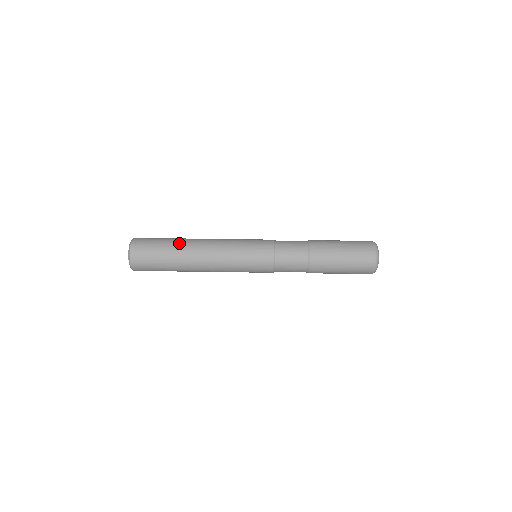
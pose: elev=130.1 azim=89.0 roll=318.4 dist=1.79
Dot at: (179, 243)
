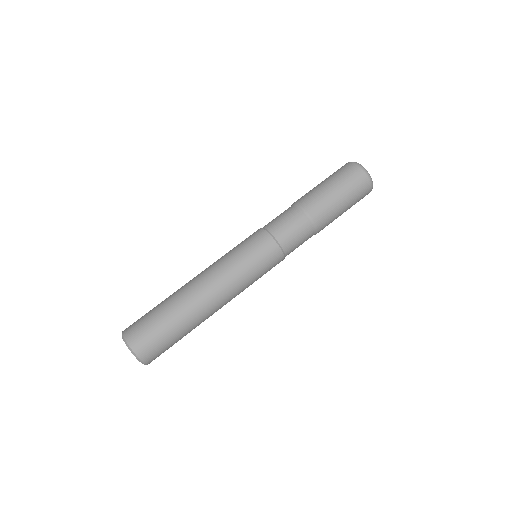
Dot at: (173, 299)
